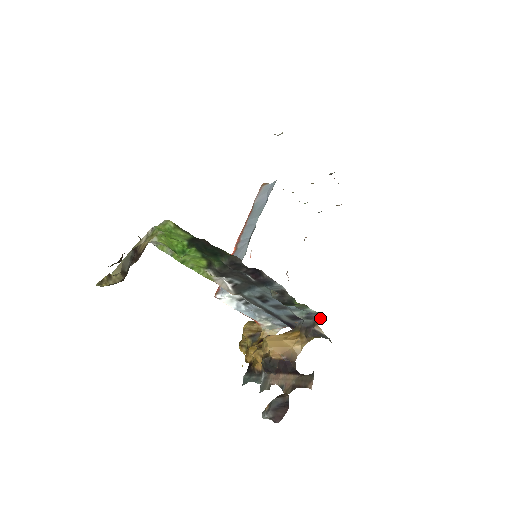
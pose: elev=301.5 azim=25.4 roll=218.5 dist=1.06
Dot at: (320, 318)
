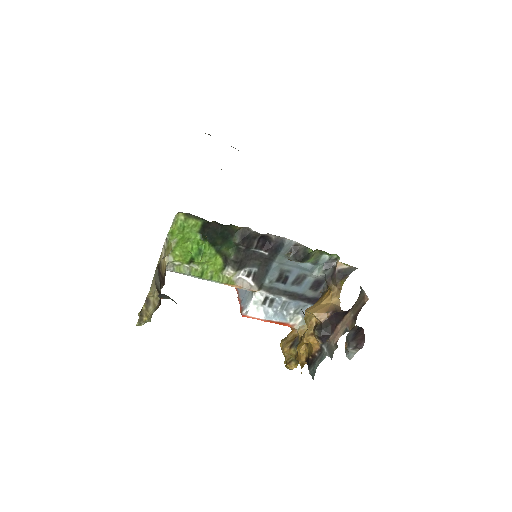
Dot at: occluded
